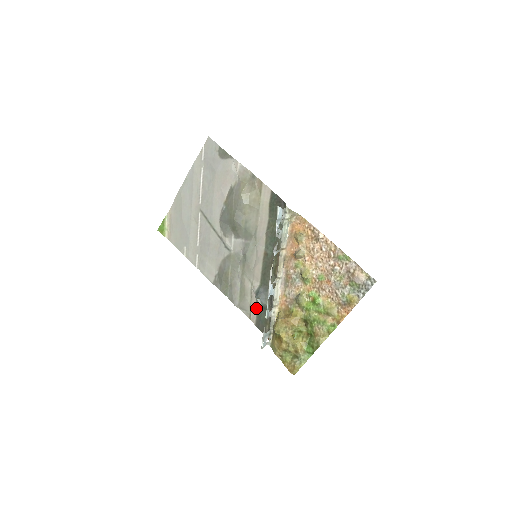
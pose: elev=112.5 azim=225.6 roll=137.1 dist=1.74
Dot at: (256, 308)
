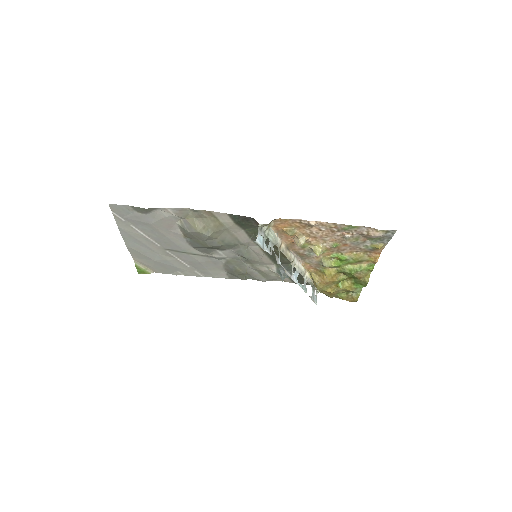
Dot at: occluded
